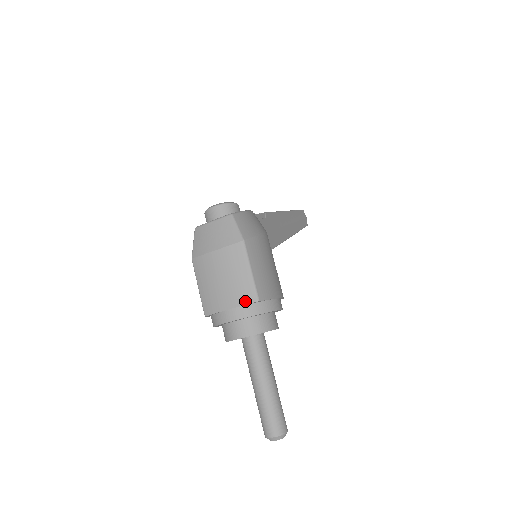
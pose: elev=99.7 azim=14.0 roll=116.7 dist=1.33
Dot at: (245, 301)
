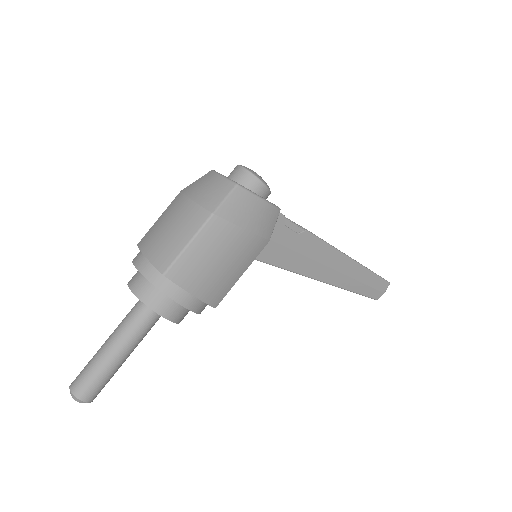
Dot at: (157, 263)
